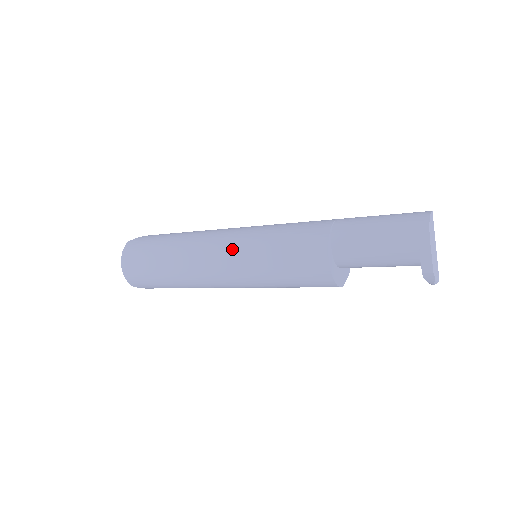
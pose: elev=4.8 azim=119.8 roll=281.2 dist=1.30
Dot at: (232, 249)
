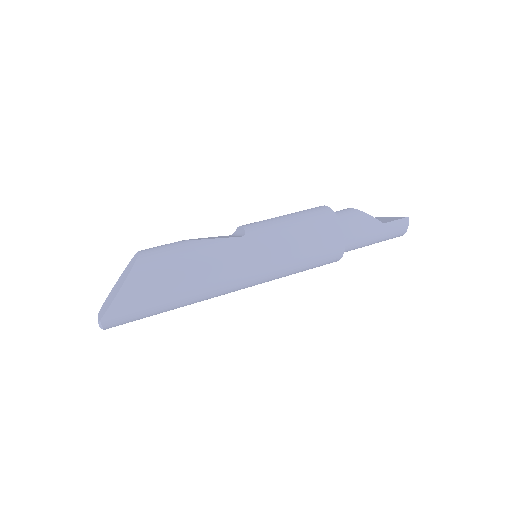
Dot at: occluded
